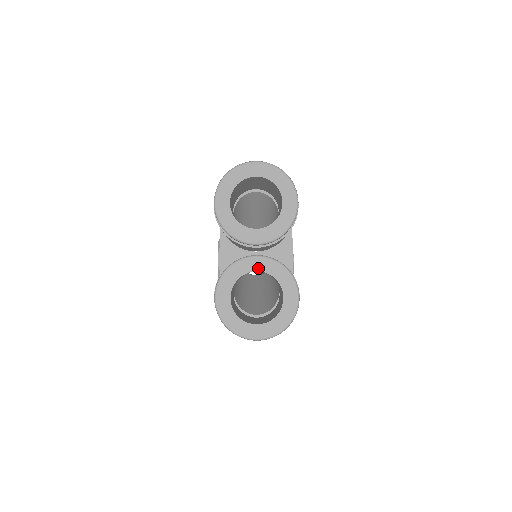
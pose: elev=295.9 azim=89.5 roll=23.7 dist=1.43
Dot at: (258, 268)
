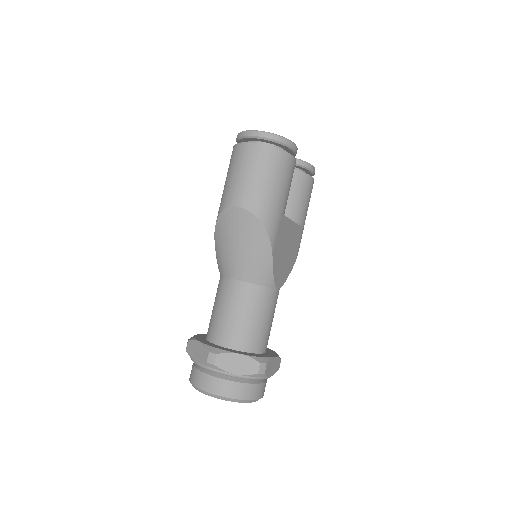
Dot at: occluded
